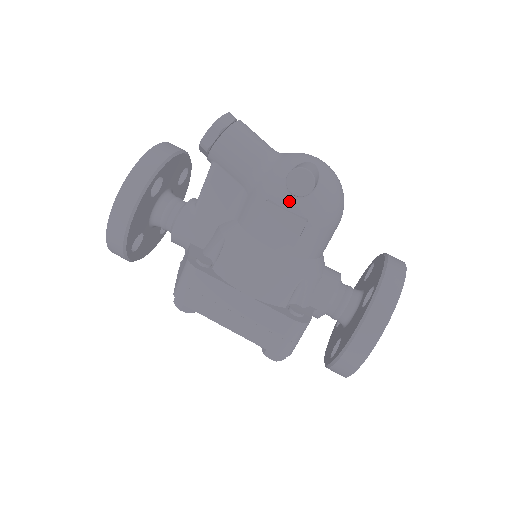
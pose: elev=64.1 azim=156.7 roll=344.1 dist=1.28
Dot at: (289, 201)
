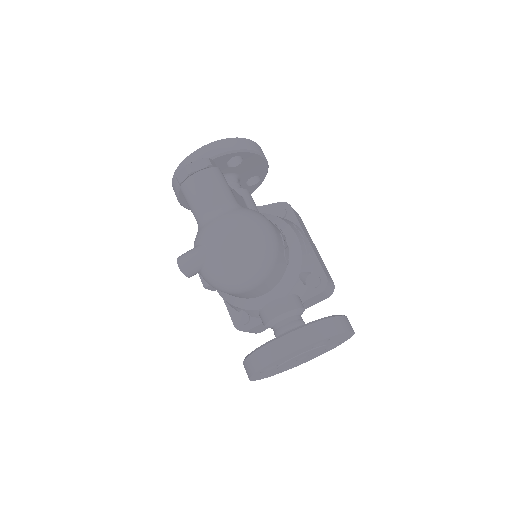
Dot at: occluded
